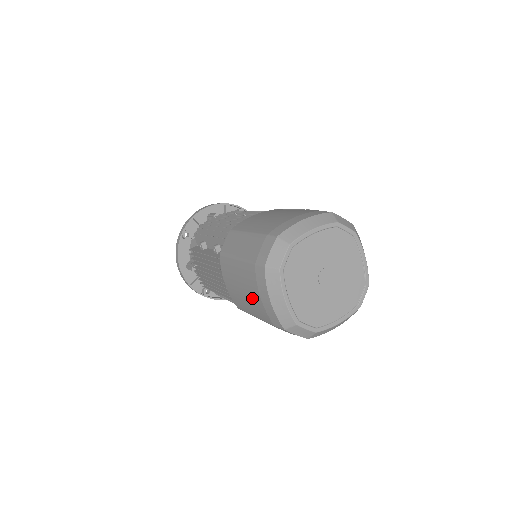
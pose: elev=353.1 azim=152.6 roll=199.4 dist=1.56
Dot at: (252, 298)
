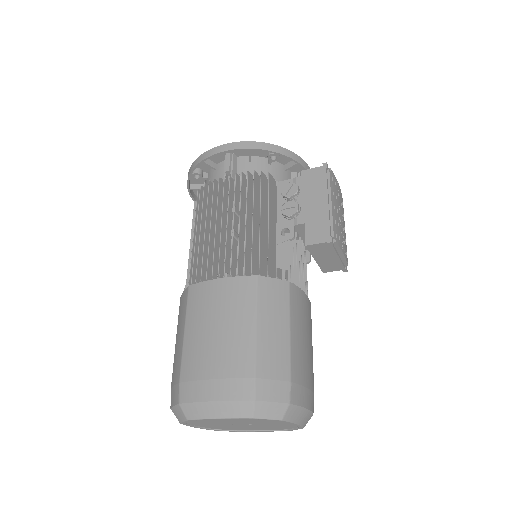
Dot at: occluded
